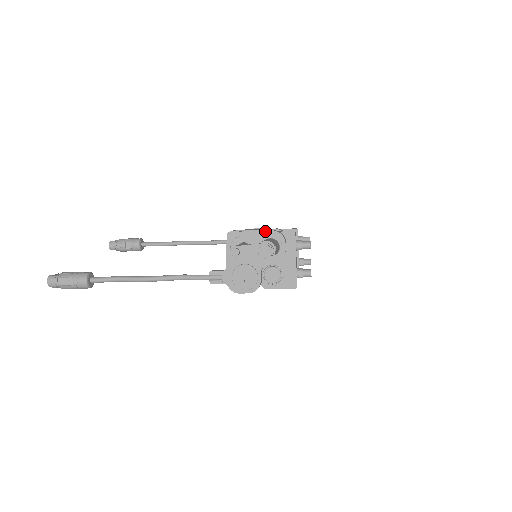
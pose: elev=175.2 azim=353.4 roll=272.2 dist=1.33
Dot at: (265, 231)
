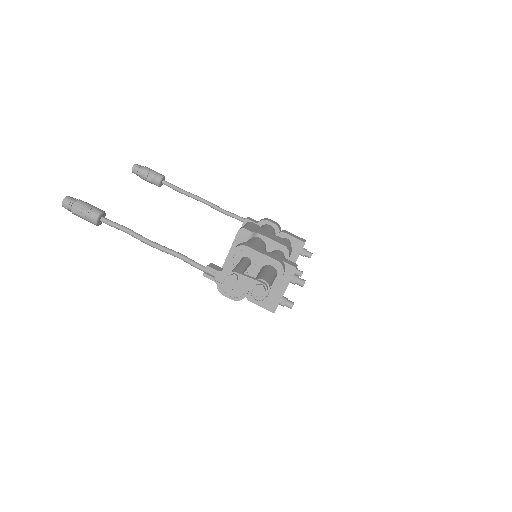
Dot at: (271, 258)
